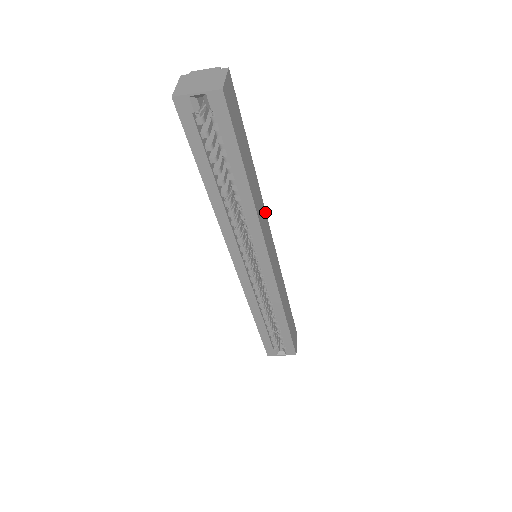
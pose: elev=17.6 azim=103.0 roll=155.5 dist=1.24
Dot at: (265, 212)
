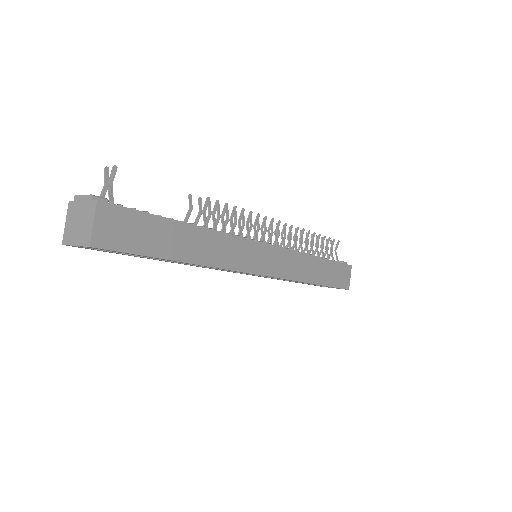
Dot at: (238, 238)
